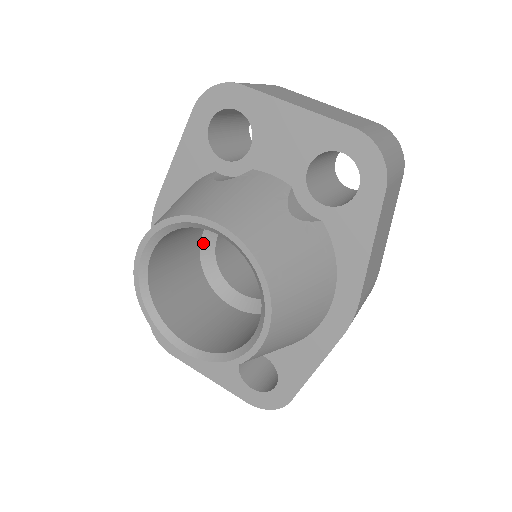
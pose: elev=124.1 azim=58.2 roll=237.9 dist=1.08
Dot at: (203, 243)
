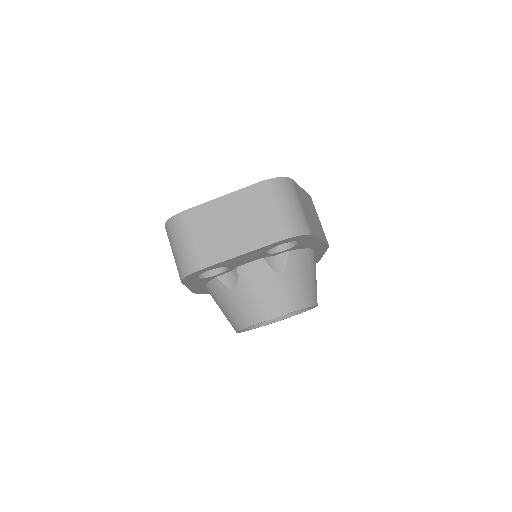
Dot at: occluded
